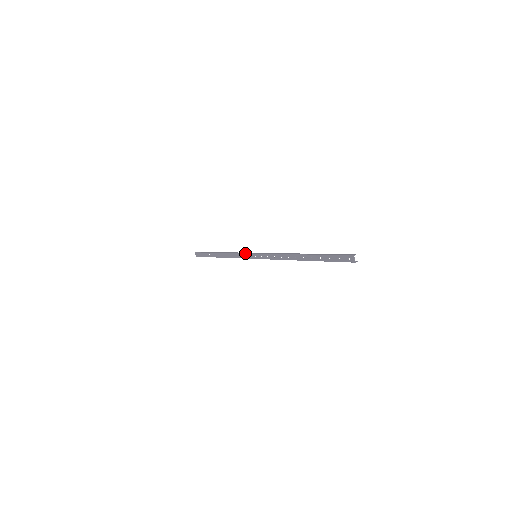
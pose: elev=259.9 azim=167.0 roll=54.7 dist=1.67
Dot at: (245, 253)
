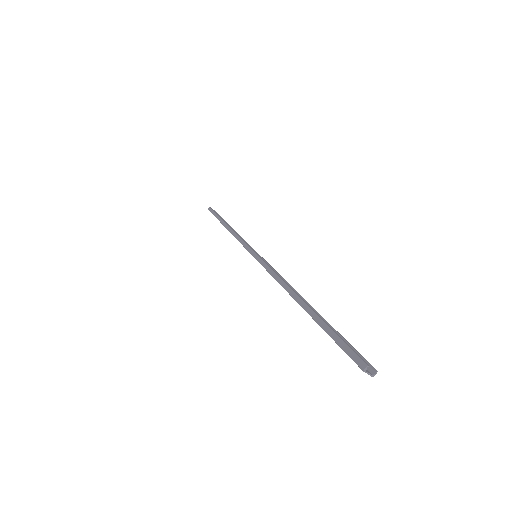
Dot at: occluded
